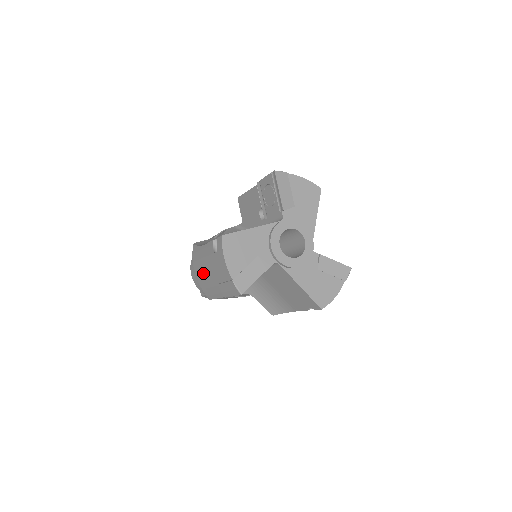
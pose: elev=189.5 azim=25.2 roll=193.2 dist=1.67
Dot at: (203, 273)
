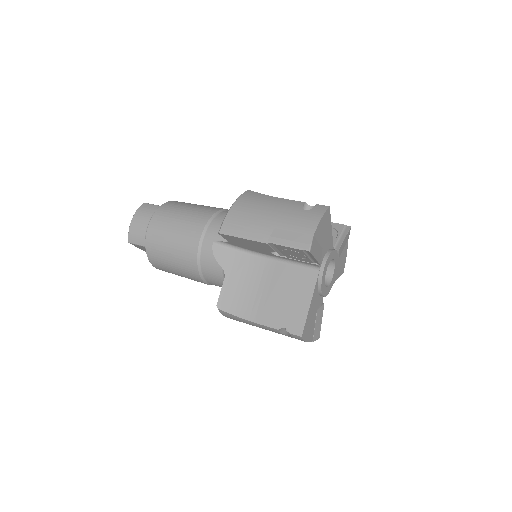
Dot at: occluded
